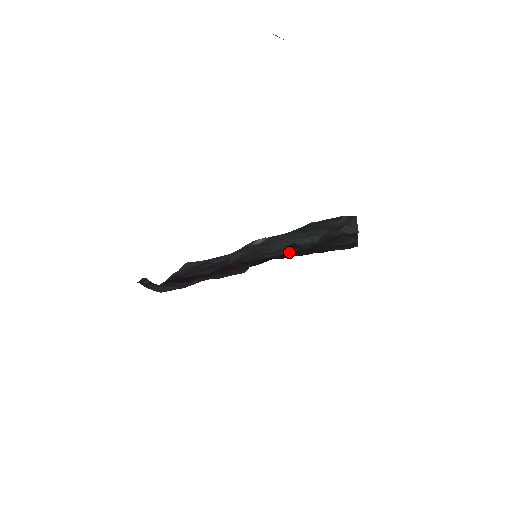
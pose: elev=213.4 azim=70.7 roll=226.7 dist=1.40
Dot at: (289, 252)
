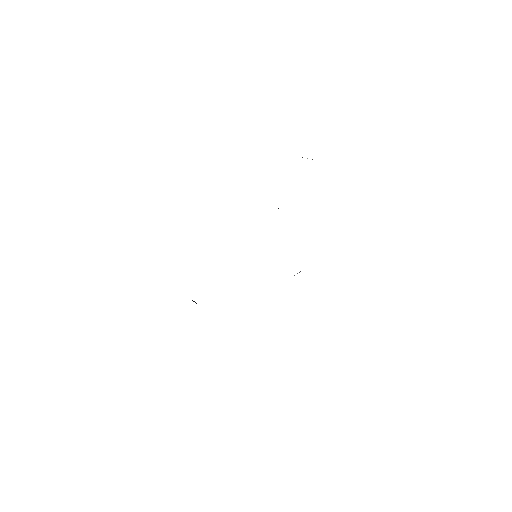
Dot at: occluded
